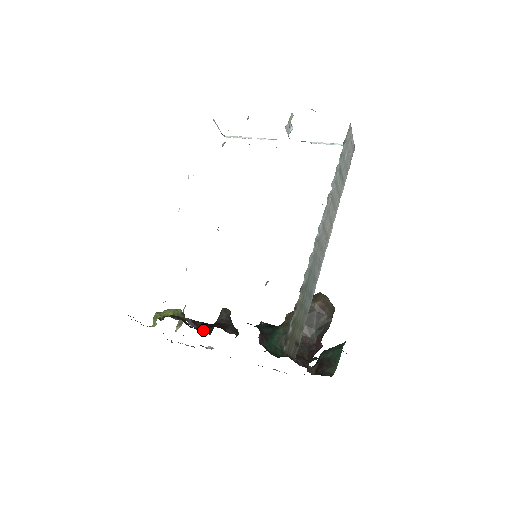
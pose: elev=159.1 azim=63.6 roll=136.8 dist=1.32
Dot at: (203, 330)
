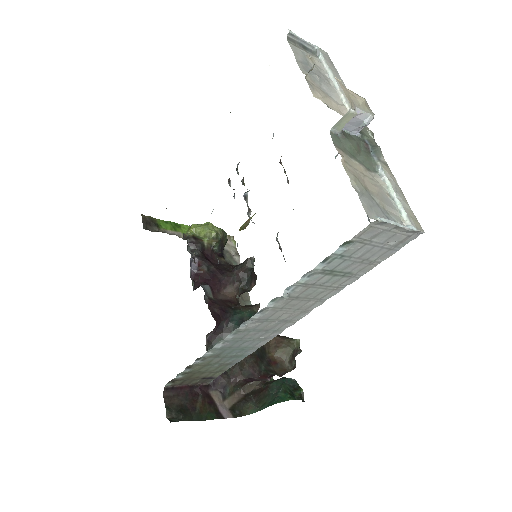
Dot at: (196, 279)
